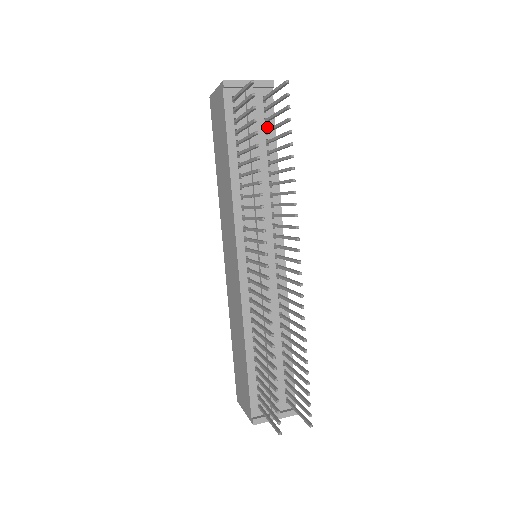
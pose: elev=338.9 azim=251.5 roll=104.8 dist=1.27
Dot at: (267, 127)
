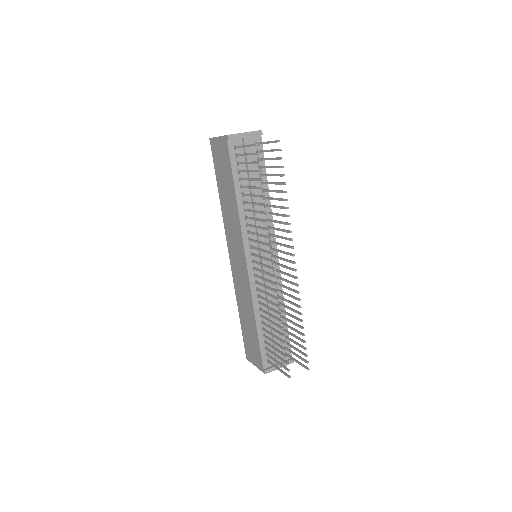
Dot at: (259, 164)
